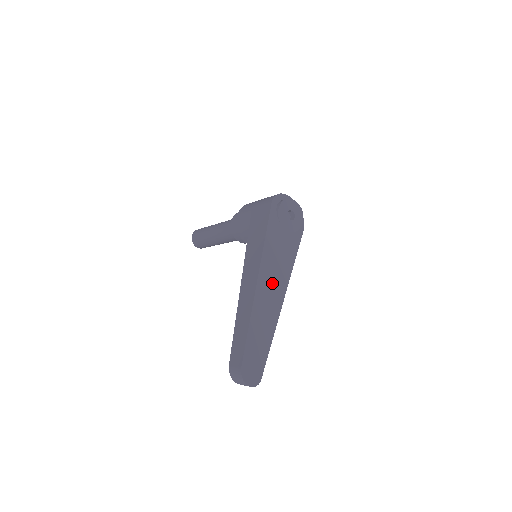
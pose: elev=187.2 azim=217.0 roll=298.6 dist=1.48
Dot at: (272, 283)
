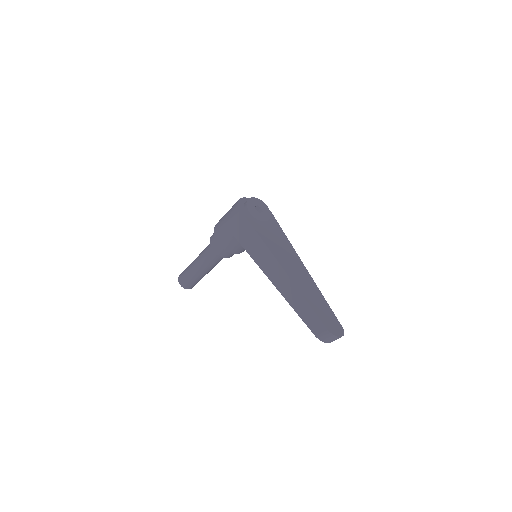
Dot at: (291, 263)
